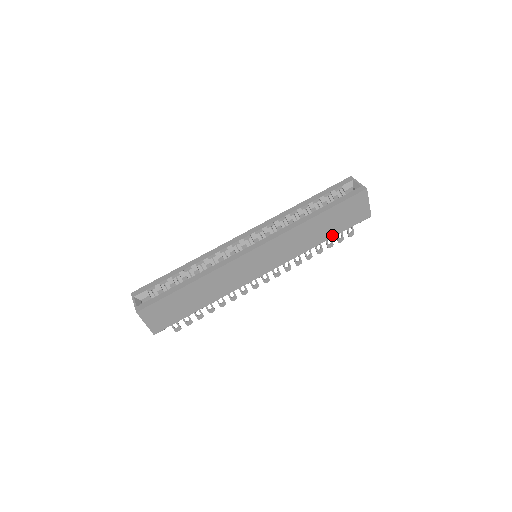
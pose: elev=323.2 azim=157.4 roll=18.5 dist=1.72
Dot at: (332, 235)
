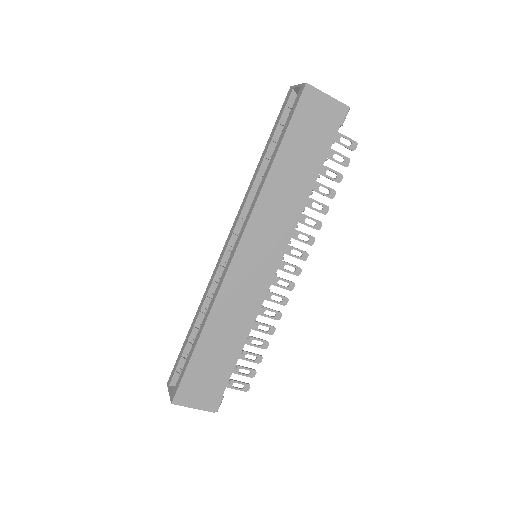
Dot at: (318, 167)
